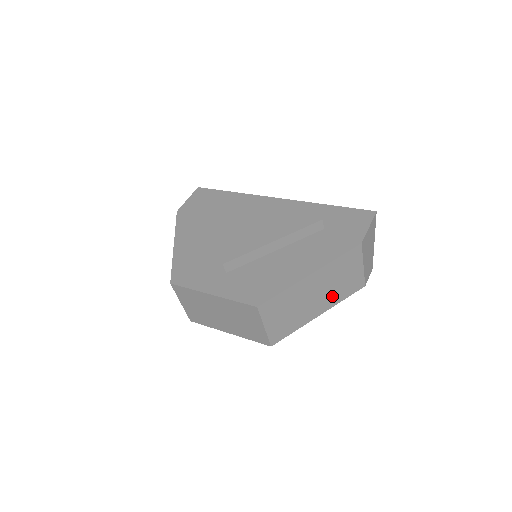
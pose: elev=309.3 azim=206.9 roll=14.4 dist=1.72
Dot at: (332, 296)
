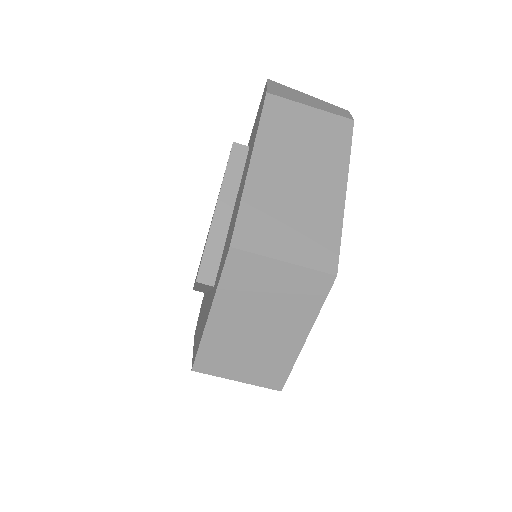
Dot at: (325, 161)
